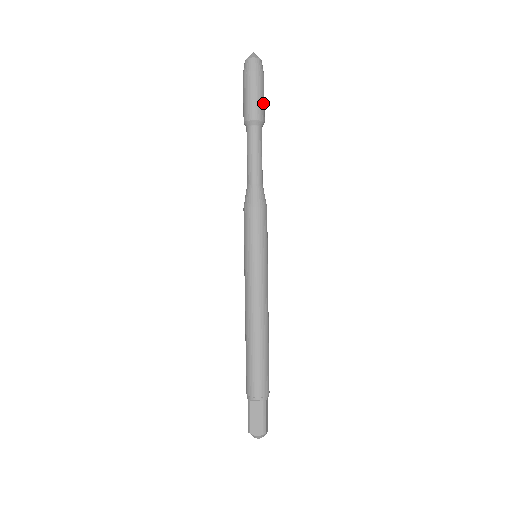
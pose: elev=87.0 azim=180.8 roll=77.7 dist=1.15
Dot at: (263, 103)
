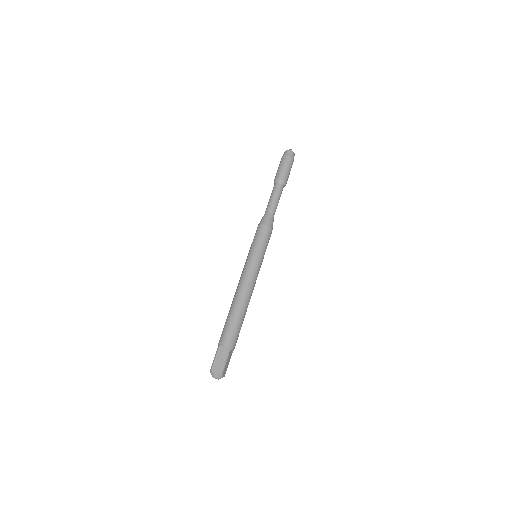
Dot at: (289, 174)
